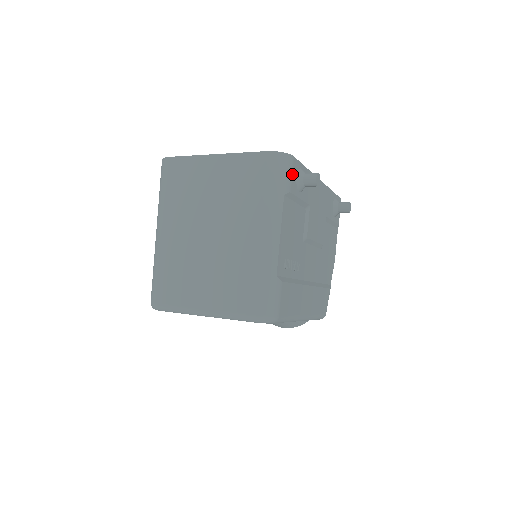
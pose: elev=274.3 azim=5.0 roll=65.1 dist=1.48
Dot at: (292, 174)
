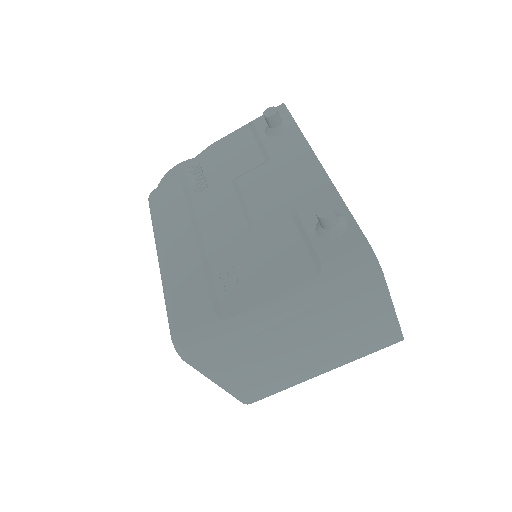
Dot at: occluded
